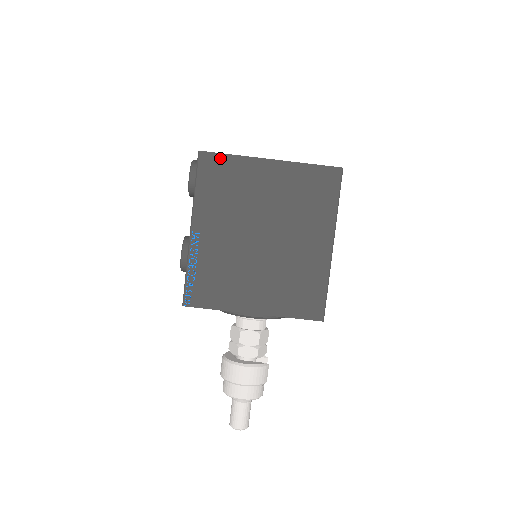
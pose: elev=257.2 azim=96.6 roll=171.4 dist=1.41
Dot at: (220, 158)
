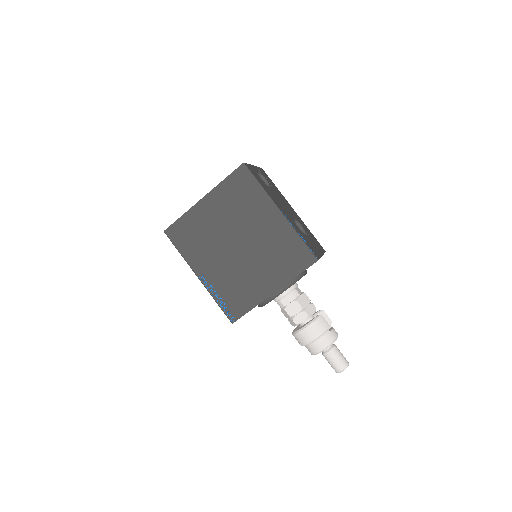
Dot at: (177, 224)
